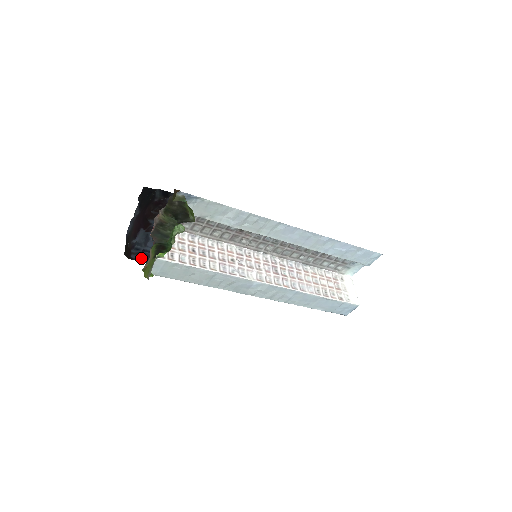
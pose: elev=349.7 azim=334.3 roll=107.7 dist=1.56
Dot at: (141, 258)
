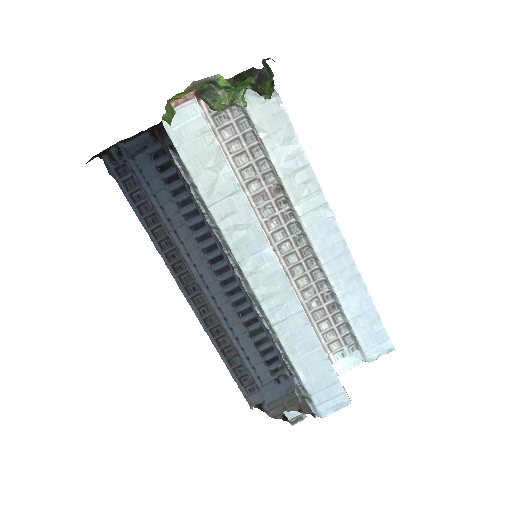
Dot at: (112, 169)
